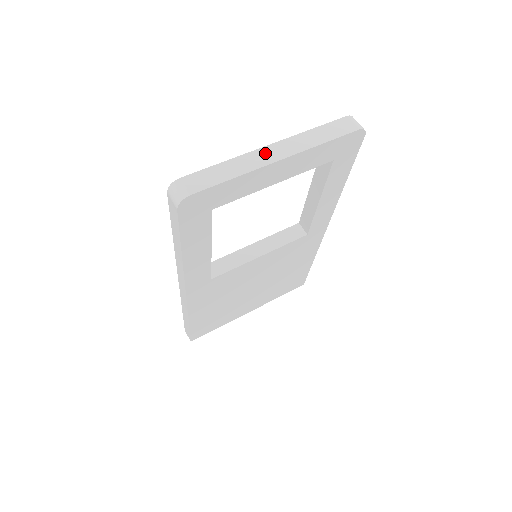
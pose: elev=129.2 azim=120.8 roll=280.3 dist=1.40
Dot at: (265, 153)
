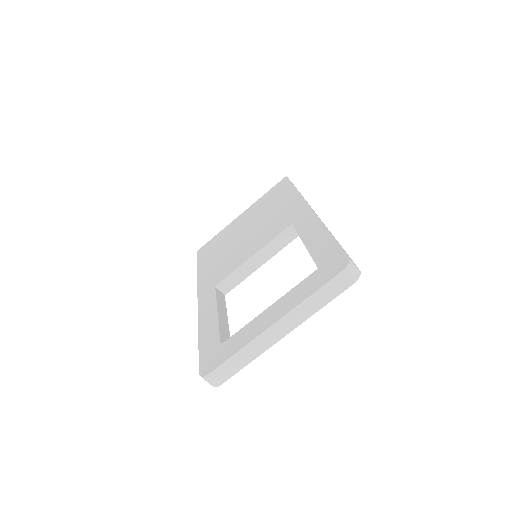
Dot at: (271, 334)
